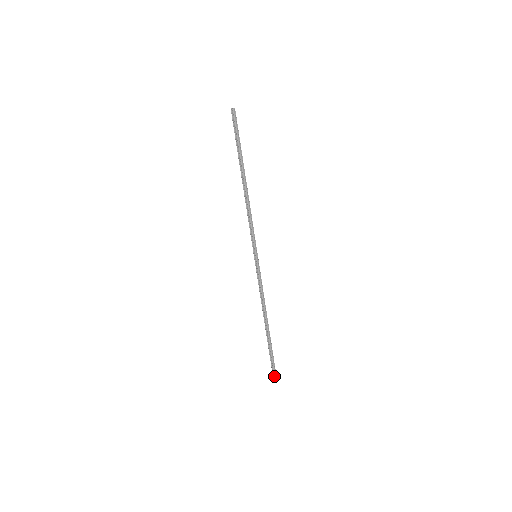
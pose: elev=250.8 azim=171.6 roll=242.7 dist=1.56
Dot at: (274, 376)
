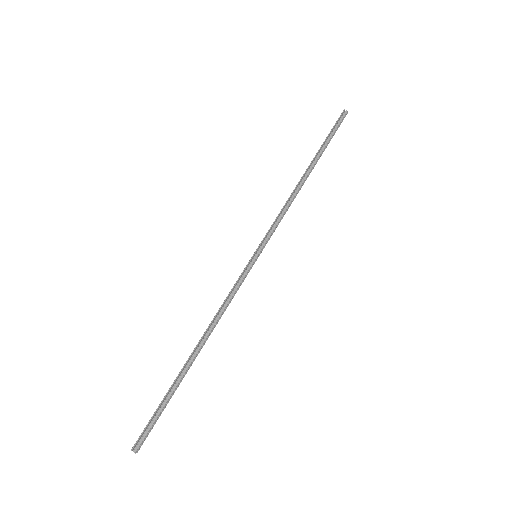
Dot at: (136, 451)
